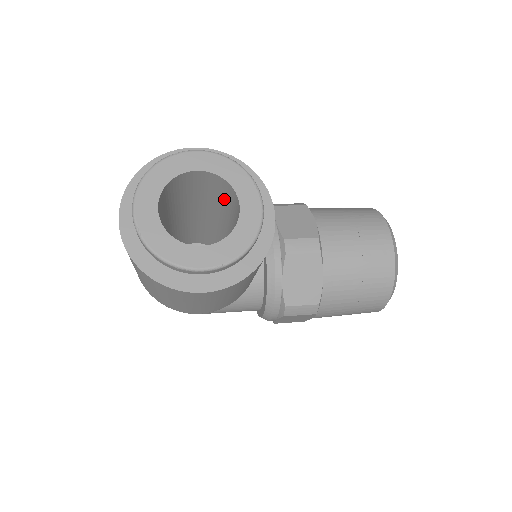
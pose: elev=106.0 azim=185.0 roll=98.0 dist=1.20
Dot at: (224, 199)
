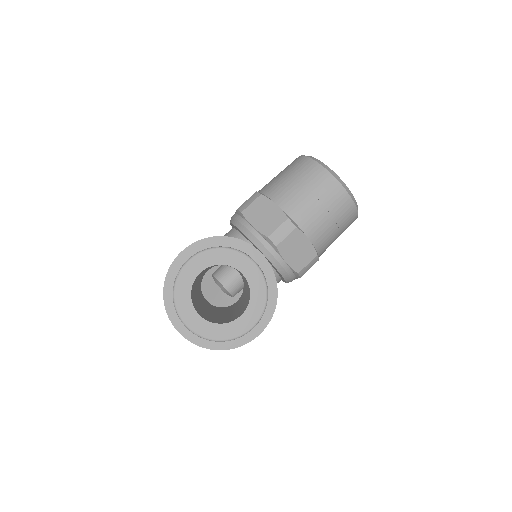
Dot at: occluded
